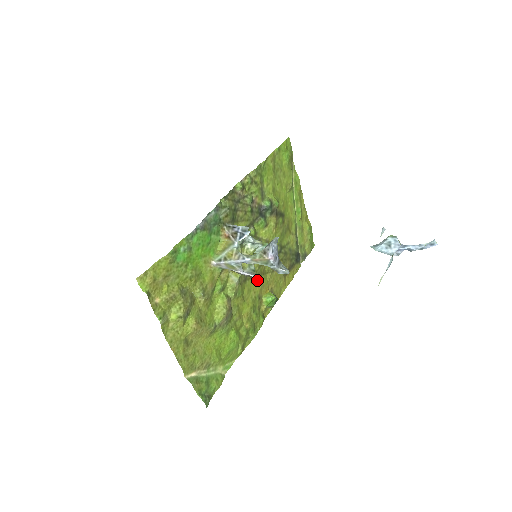
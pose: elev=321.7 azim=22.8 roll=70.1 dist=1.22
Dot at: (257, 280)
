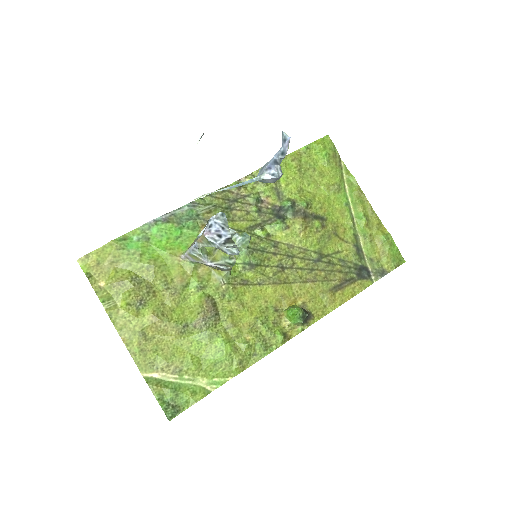
Dot at: (272, 288)
